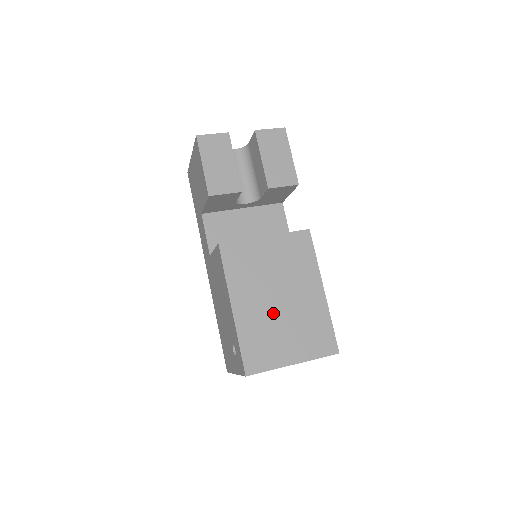
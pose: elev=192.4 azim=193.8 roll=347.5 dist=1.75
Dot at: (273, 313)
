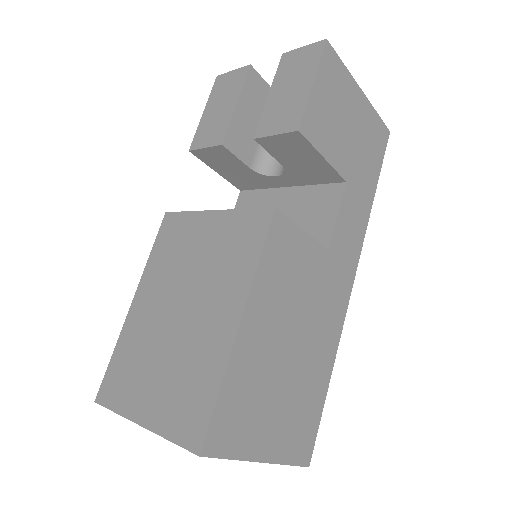
Dot at: (162, 329)
